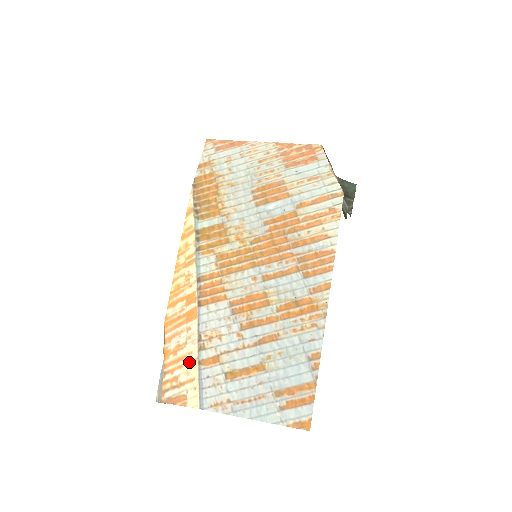
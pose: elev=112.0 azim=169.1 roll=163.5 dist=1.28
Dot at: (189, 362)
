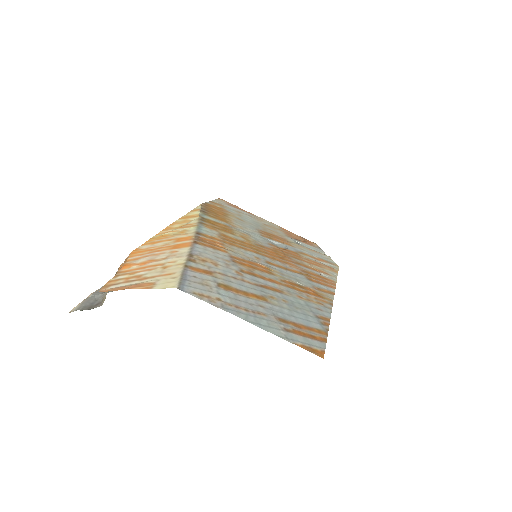
Dot at: (168, 266)
